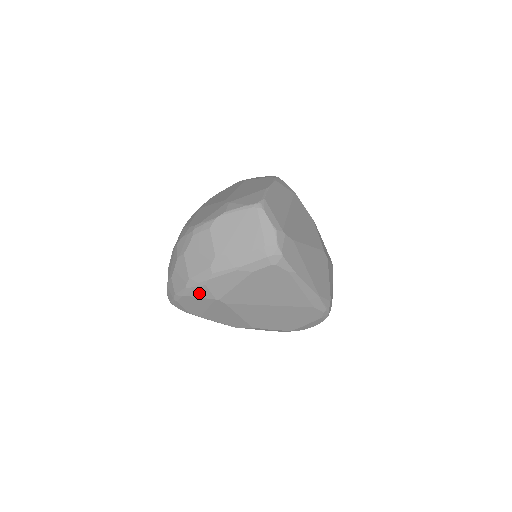
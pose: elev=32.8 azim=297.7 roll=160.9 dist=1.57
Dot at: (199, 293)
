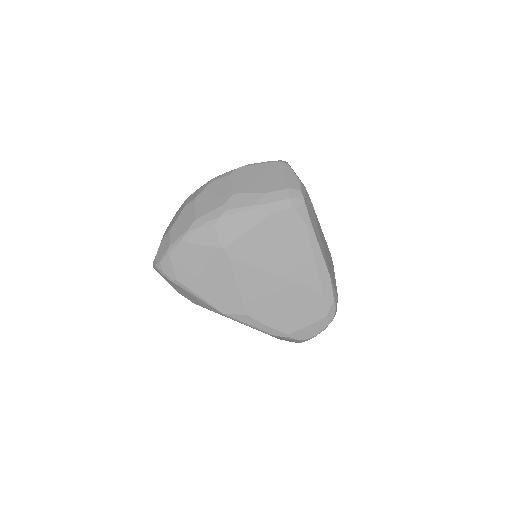
Dot at: (203, 237)
